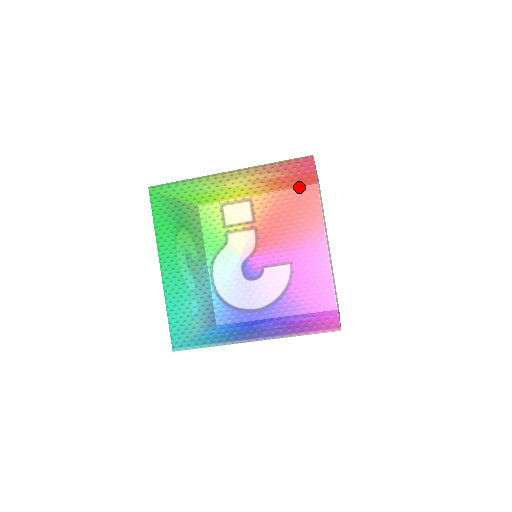
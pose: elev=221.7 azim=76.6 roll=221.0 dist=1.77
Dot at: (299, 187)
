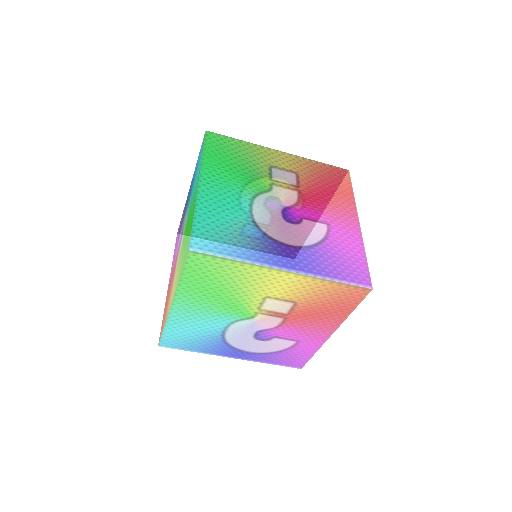
Dot at: (338, 182)
